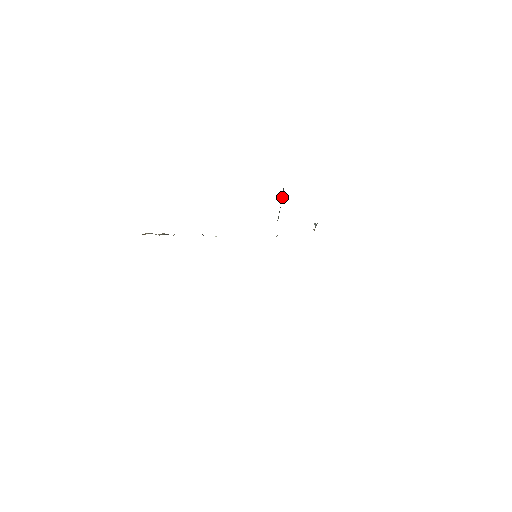
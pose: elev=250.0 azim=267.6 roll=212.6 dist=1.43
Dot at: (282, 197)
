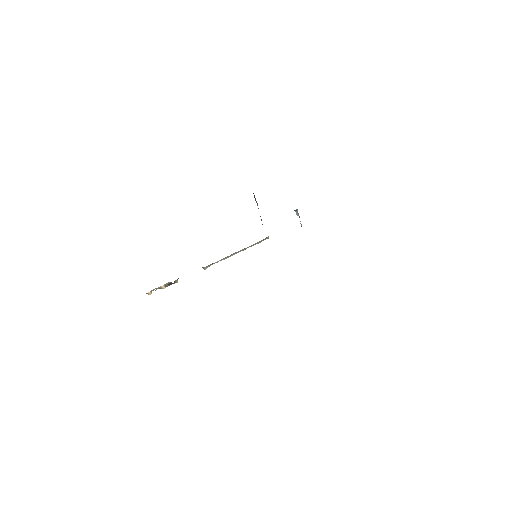
Dot at: (257, 205)
